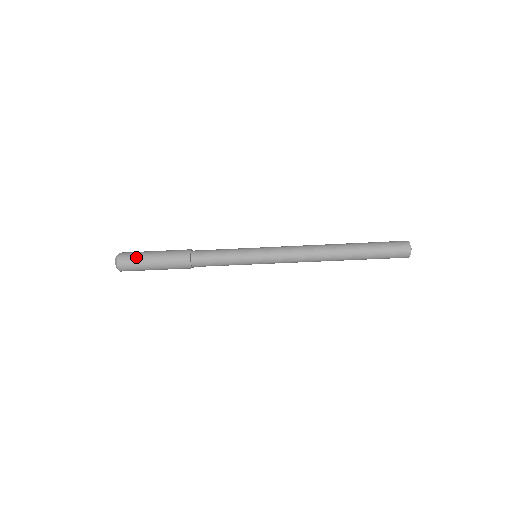
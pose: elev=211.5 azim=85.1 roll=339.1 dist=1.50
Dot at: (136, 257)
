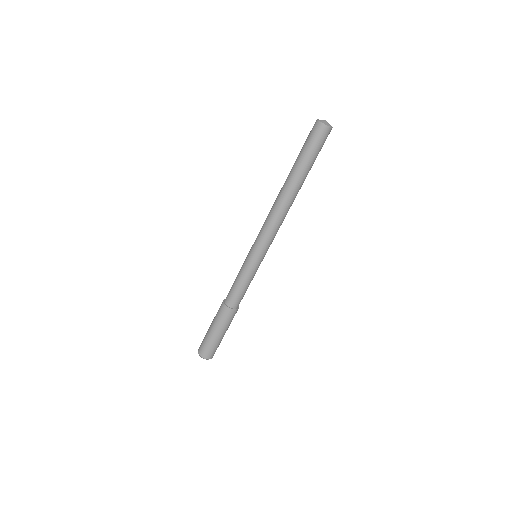
Dot at: (204, 338)
